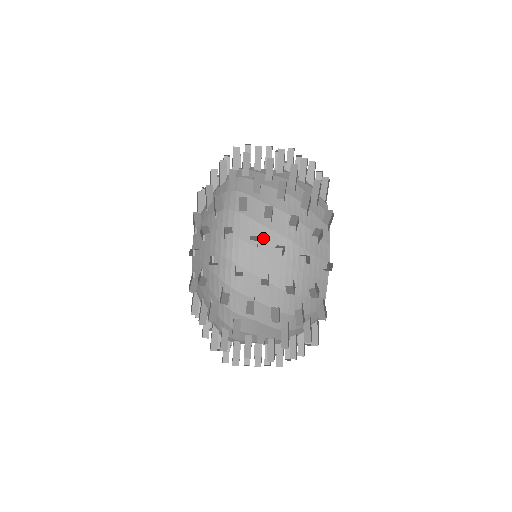
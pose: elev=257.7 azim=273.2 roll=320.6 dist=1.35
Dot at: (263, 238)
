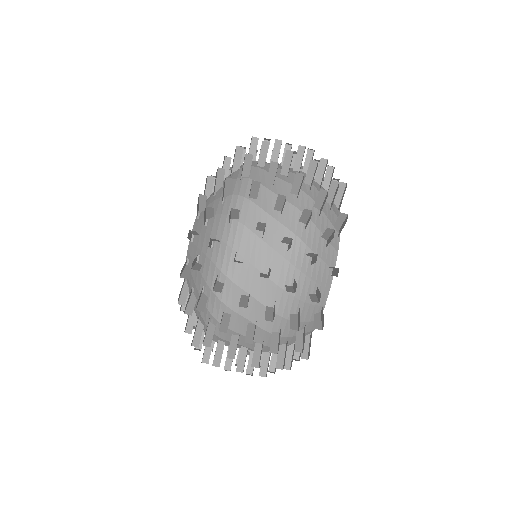
Dot at: (270, 230)
